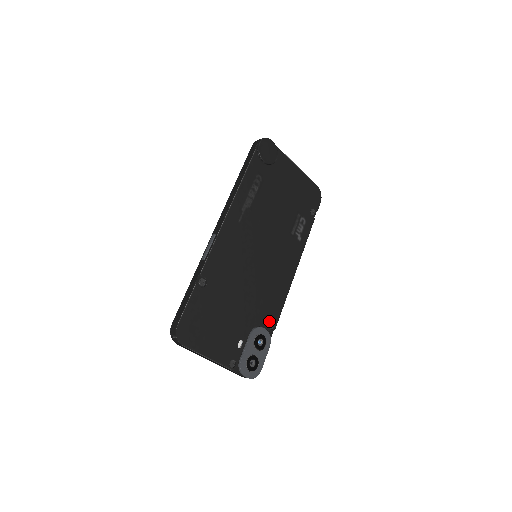
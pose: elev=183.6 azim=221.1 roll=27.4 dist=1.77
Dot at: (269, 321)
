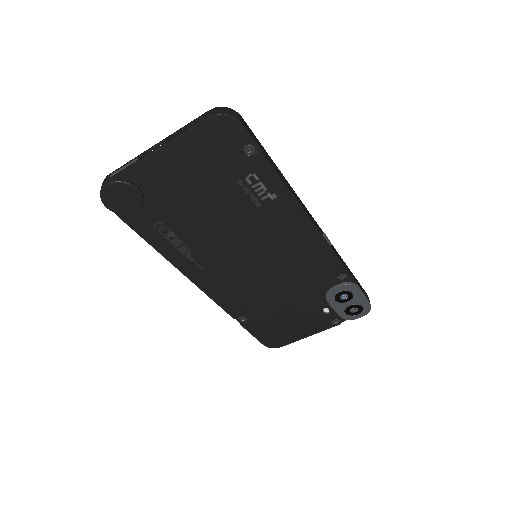
Dot at: (335, 278)
